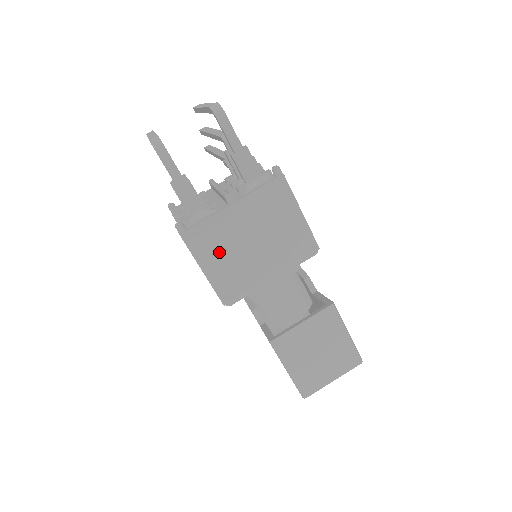
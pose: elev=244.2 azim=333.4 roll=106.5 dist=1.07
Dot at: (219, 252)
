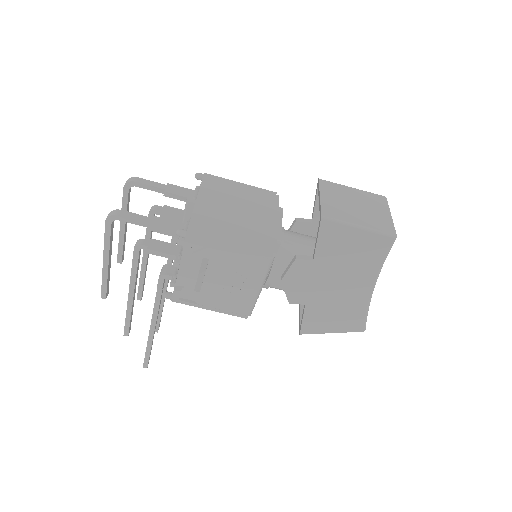
Dot at: (224, 228)
